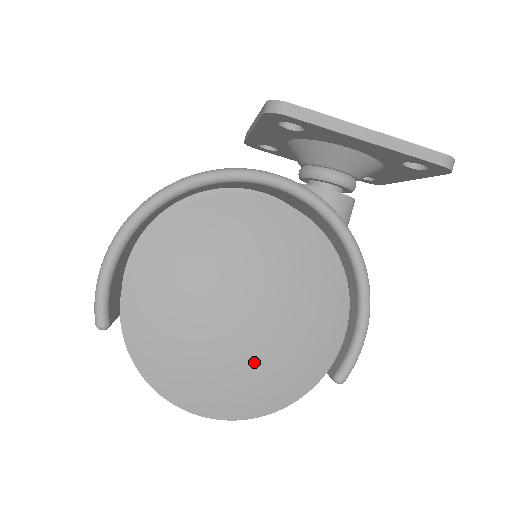
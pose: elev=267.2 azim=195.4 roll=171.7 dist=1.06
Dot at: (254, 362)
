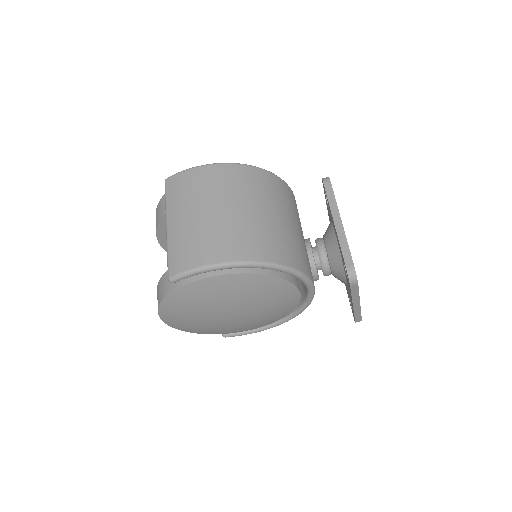
Dot at: (210, 327)
